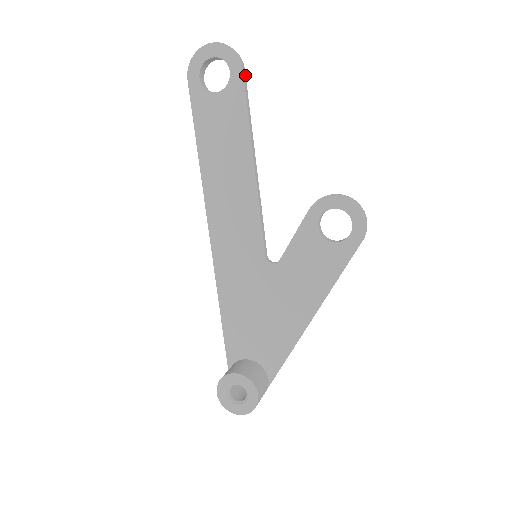
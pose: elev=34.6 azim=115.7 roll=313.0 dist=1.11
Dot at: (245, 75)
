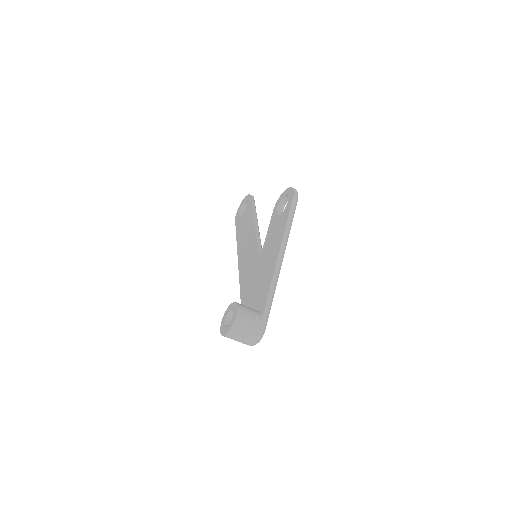
Dot at: occluded
